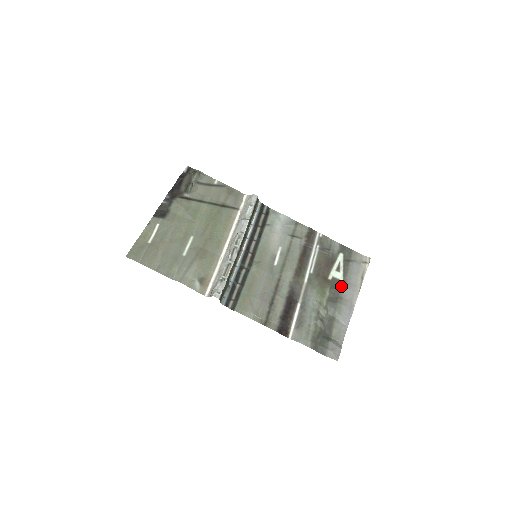
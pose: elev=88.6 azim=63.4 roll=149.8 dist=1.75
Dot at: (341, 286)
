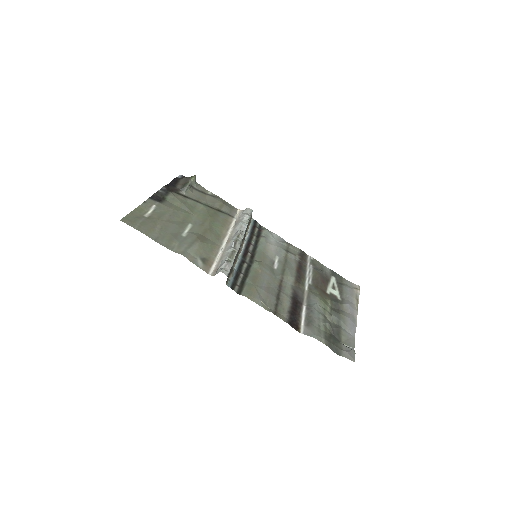
Dot at: (340, 301)
